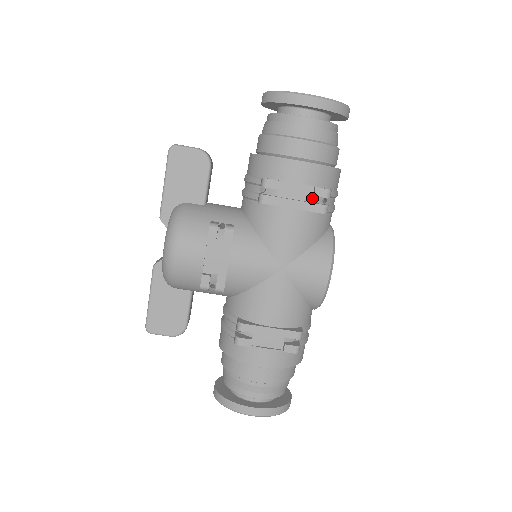
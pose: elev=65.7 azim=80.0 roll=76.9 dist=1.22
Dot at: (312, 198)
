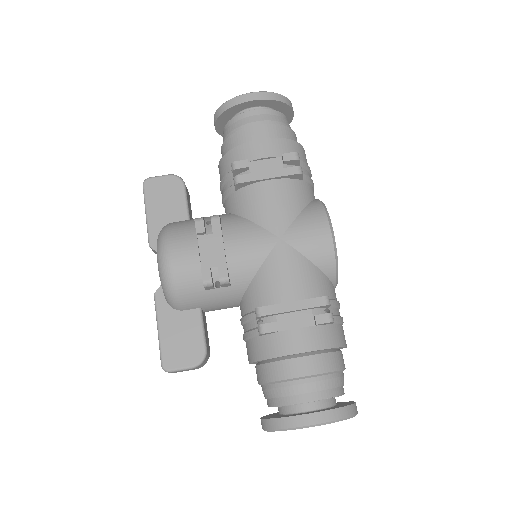
Dot at: (284, 167)
